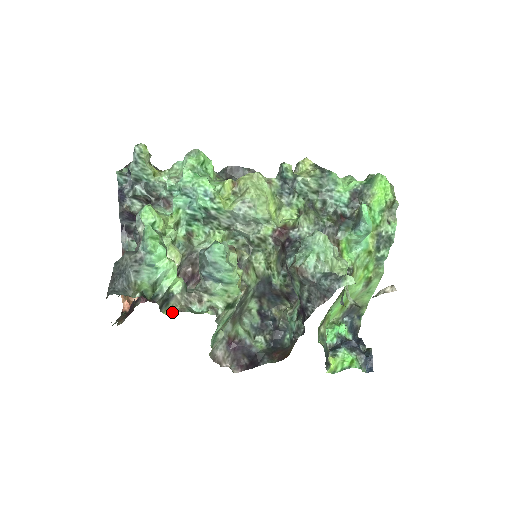
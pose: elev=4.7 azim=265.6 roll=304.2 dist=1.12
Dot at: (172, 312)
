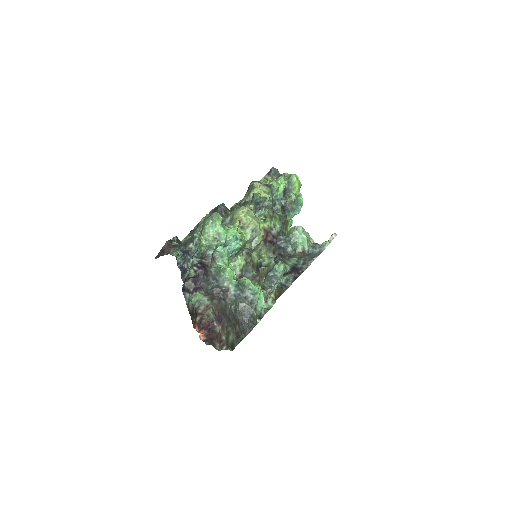
Dot at: occluded
